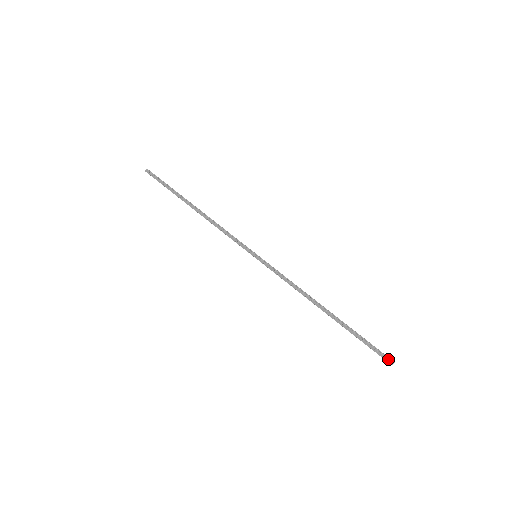
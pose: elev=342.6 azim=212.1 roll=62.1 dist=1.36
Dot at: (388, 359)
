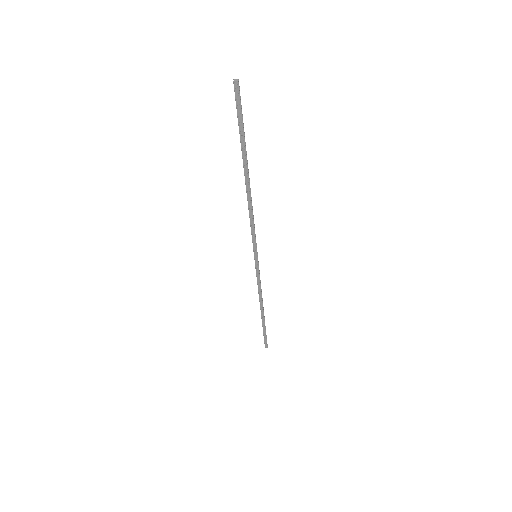
Dot at: (267, 345)
